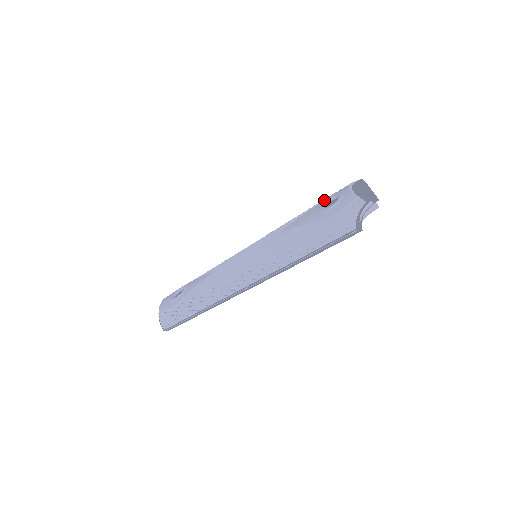
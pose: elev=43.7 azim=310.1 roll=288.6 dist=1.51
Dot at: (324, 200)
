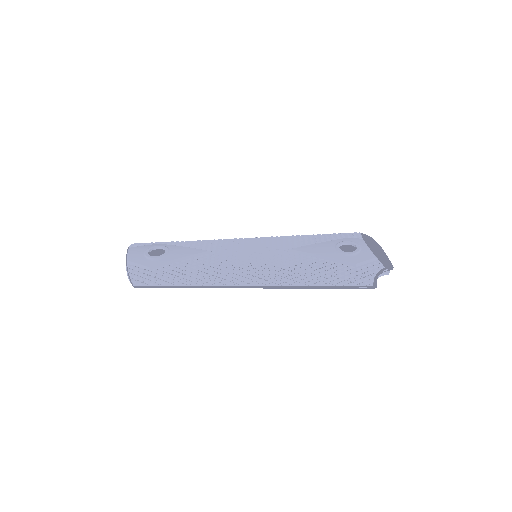
Dot at: (337, 239)
